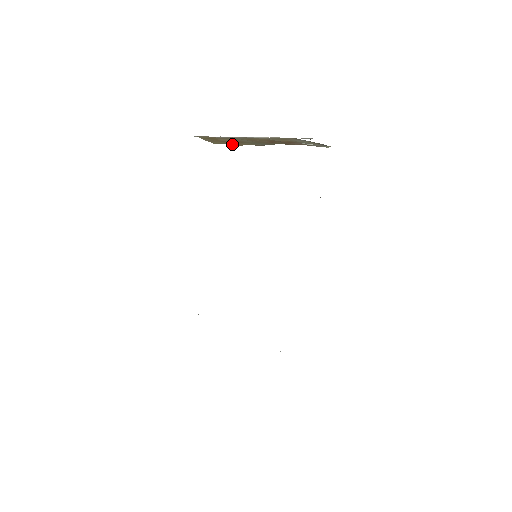
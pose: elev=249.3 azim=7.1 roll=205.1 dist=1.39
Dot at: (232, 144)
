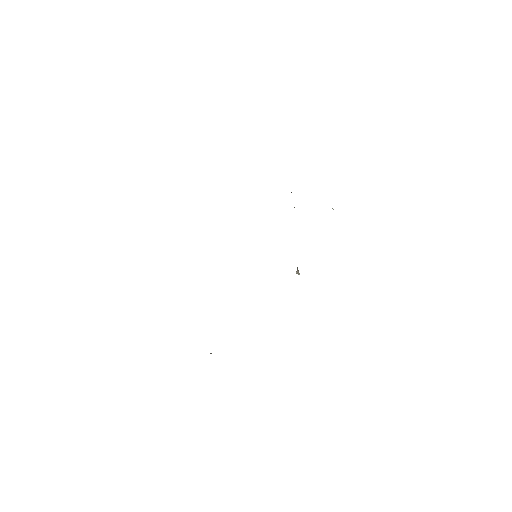
Dot at: occluded
